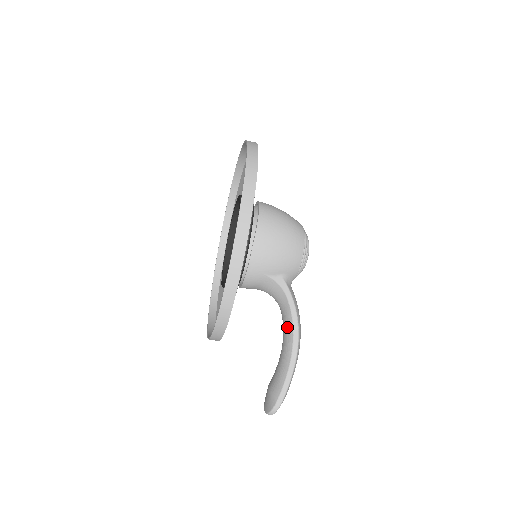
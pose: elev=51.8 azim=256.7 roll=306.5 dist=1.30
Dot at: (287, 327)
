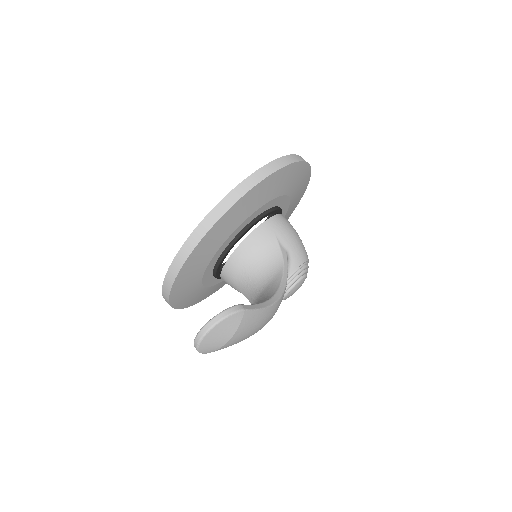
Dot at: (268, 292)
